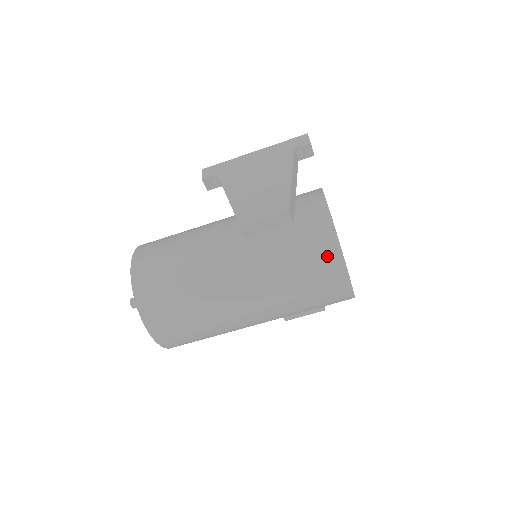
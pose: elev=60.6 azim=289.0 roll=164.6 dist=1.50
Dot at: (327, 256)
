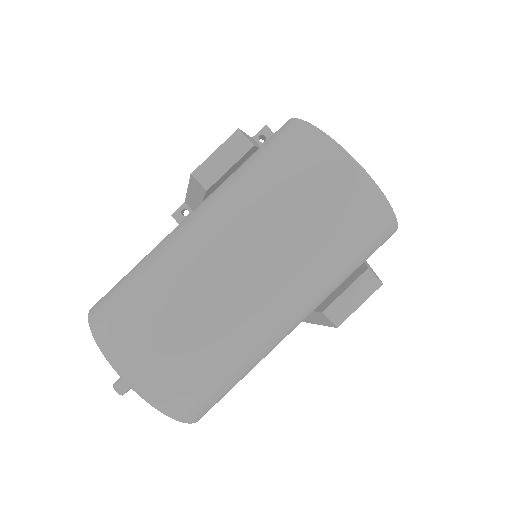
Dot at: (306, 145)
